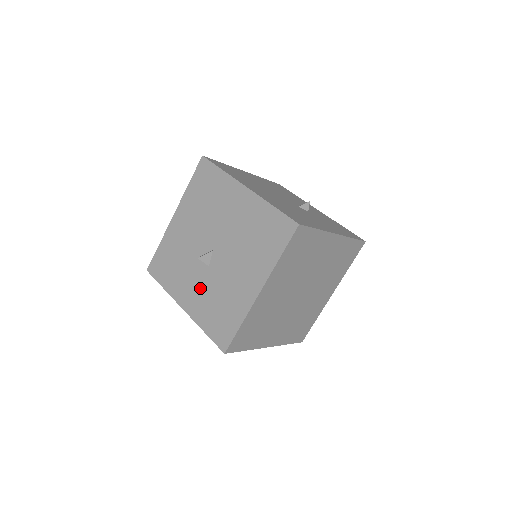
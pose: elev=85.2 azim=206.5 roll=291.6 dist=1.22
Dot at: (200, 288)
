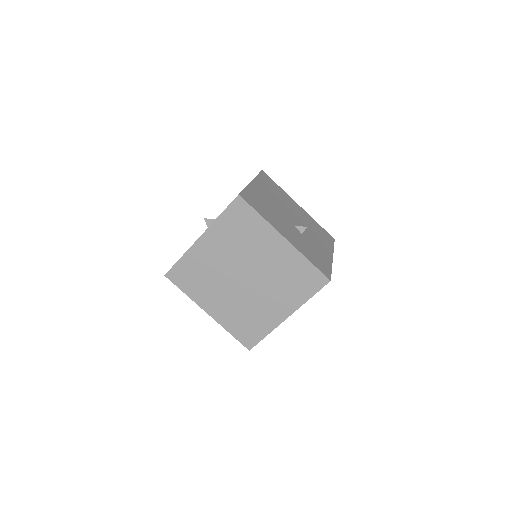
Dot at: occluded
